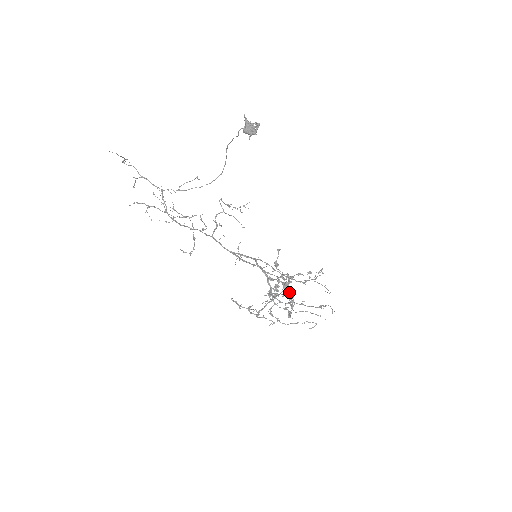
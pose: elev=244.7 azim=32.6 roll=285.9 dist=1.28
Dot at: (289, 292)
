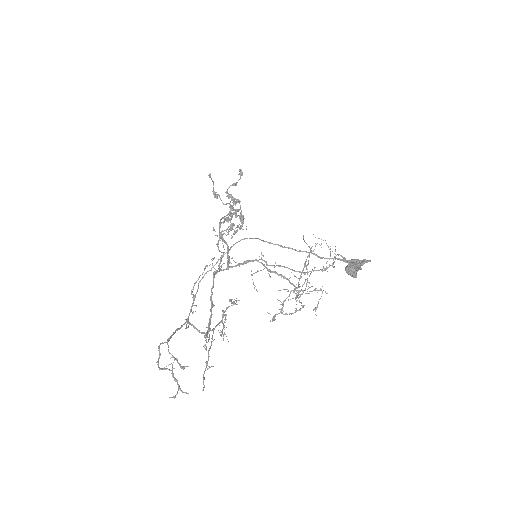
Dot at: occluded
